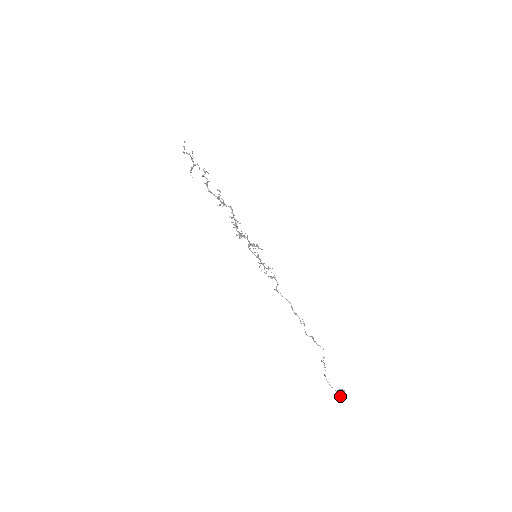
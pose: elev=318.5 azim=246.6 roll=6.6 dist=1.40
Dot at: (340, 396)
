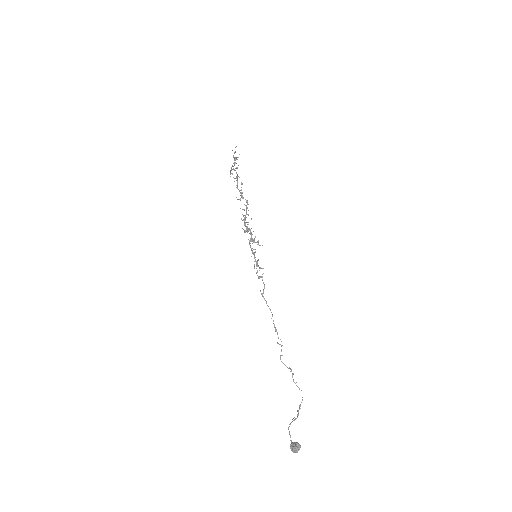
Dot at: (292, 450)
